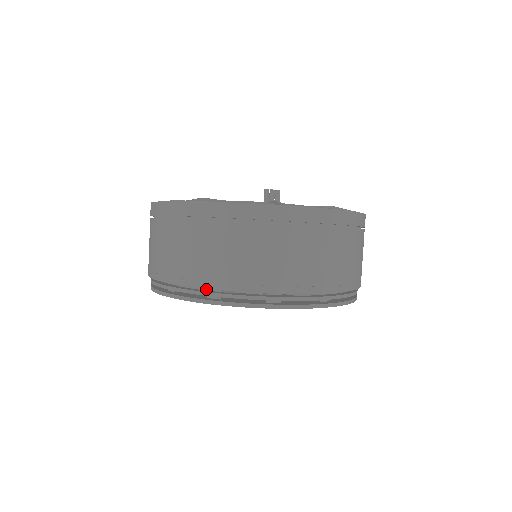
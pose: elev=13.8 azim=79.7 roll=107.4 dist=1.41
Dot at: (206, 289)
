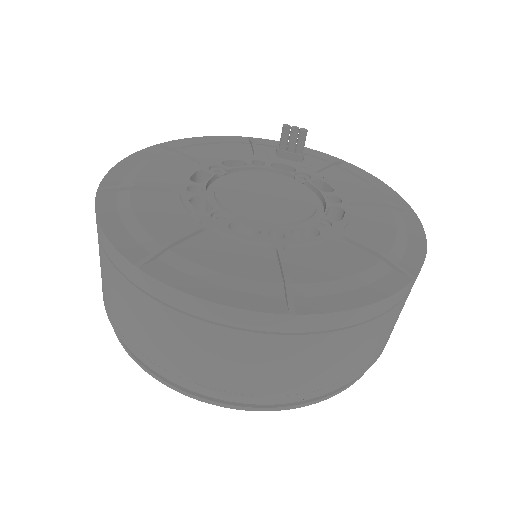
Dot at: occluded
